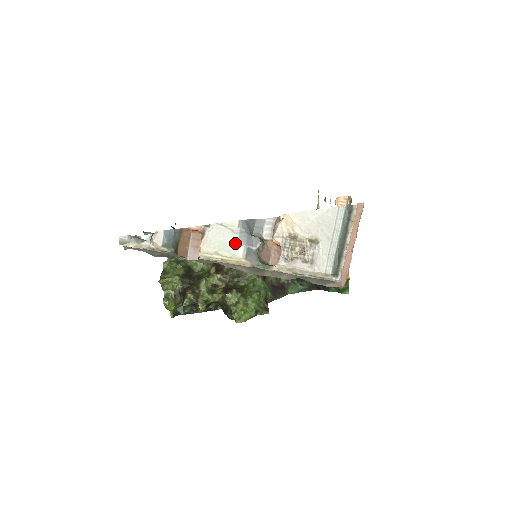
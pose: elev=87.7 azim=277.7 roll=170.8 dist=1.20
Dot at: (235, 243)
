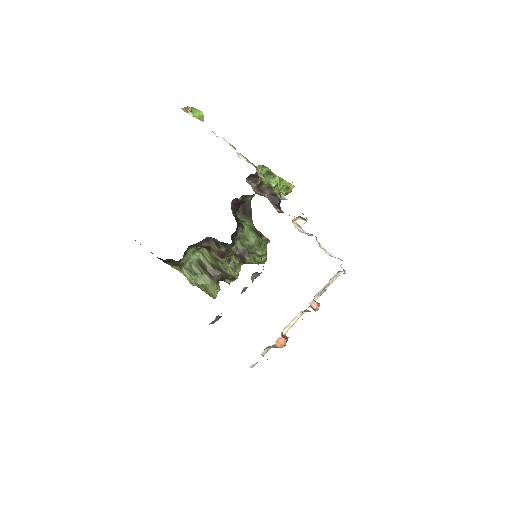
Dot at: occluded
